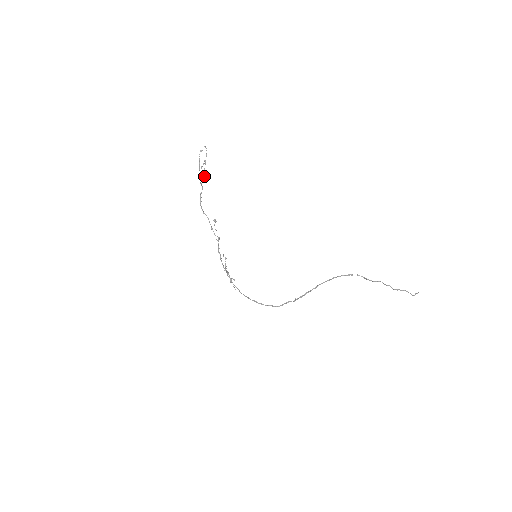
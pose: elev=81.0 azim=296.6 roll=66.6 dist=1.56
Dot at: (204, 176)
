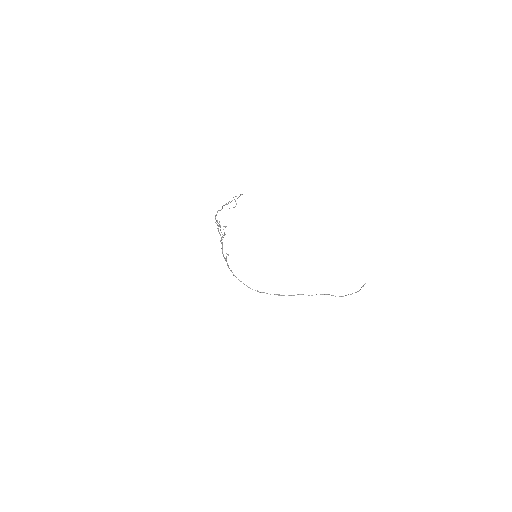
Dot at: occluded
